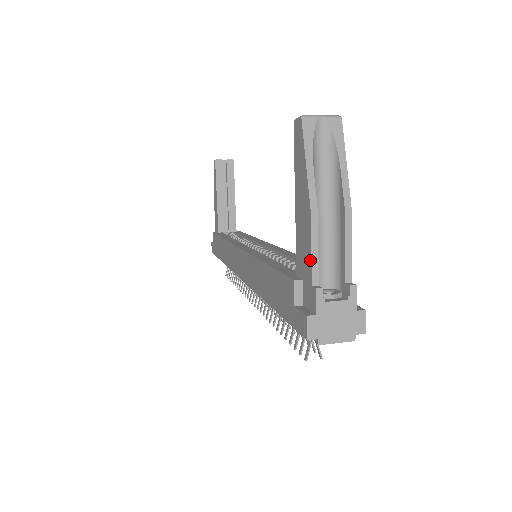
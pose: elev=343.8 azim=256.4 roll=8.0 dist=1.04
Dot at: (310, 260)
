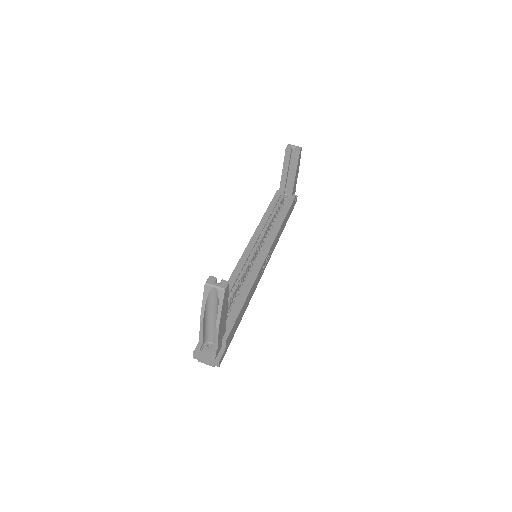
Dot at: (200, 334)
